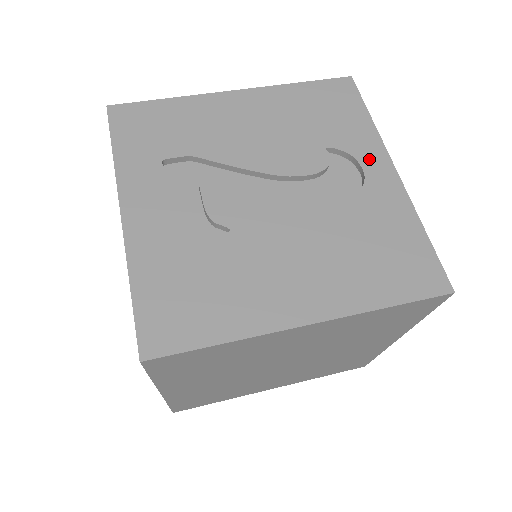
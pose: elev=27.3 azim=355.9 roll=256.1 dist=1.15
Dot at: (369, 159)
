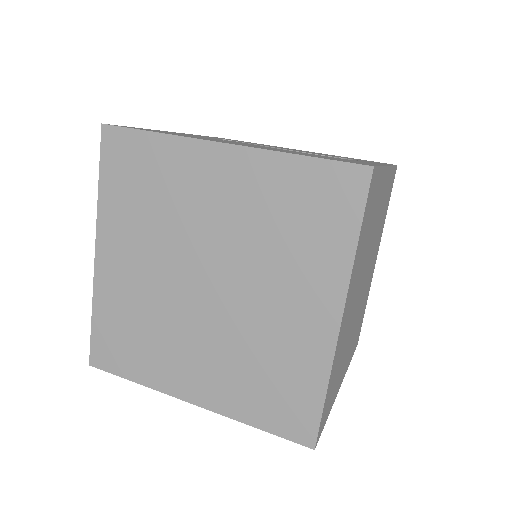
Dot at: (370, 162)
